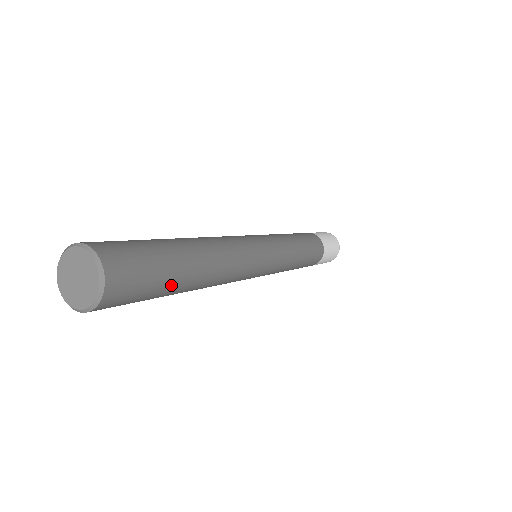
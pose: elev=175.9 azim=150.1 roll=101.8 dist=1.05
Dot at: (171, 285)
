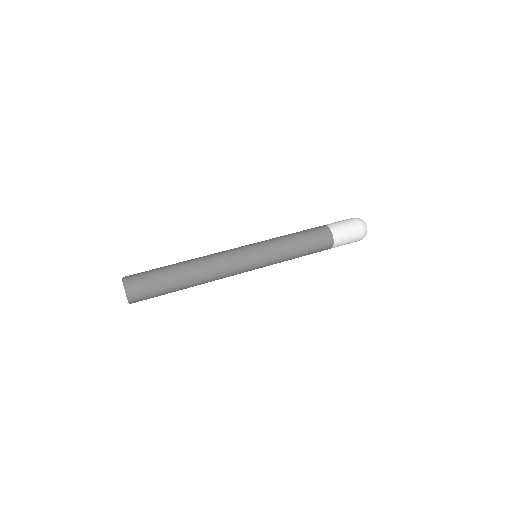
Dot at: (170, 291)
